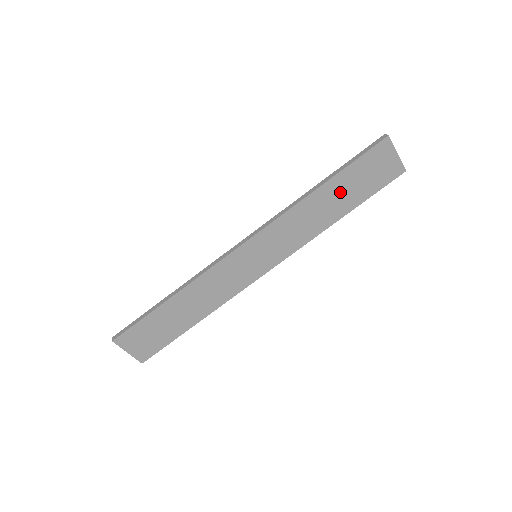
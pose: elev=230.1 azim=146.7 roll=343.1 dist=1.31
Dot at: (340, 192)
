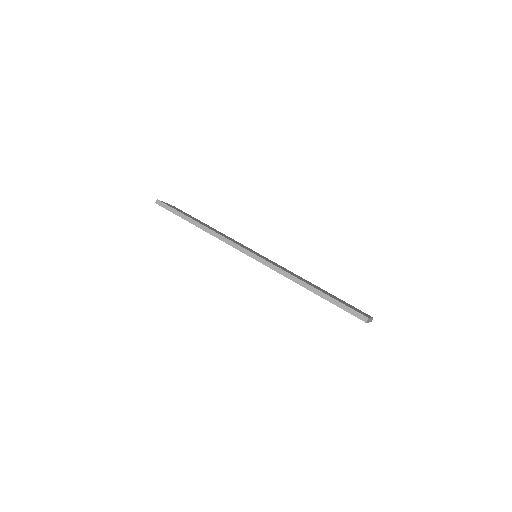
Dot at: occluded
